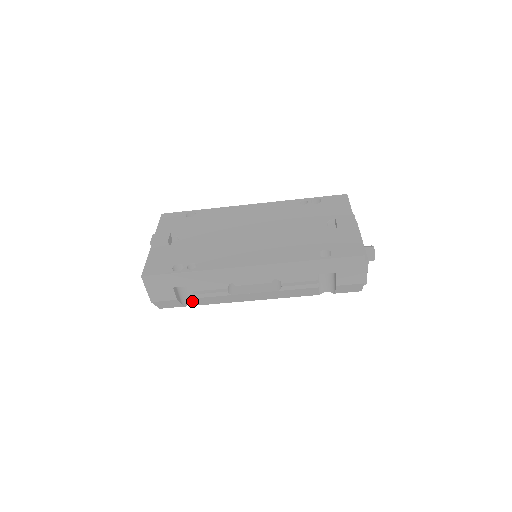
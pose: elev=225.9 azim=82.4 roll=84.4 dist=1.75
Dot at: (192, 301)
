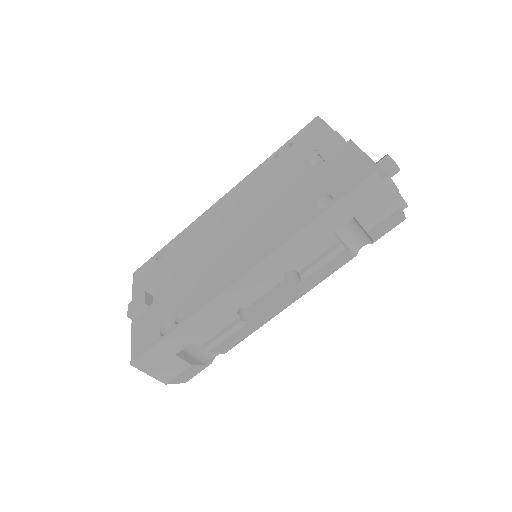
Dot at: (215, 353)
